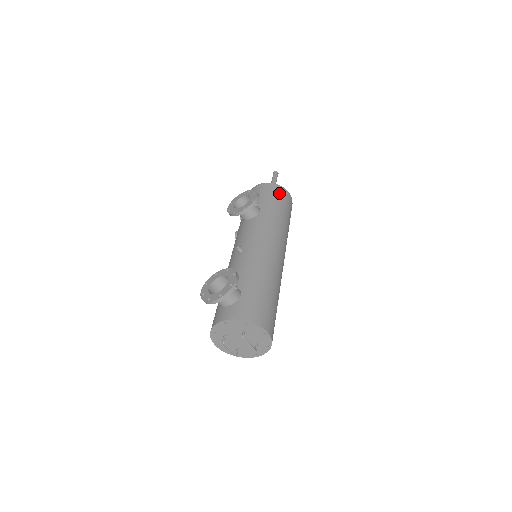
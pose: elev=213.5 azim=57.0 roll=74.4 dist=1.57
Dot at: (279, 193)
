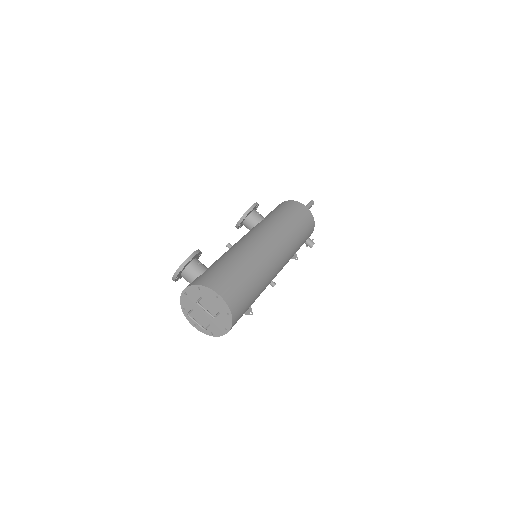
Dot at: (290, 205)
